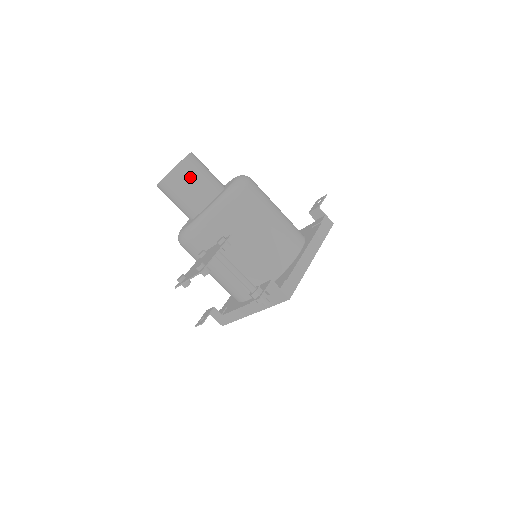
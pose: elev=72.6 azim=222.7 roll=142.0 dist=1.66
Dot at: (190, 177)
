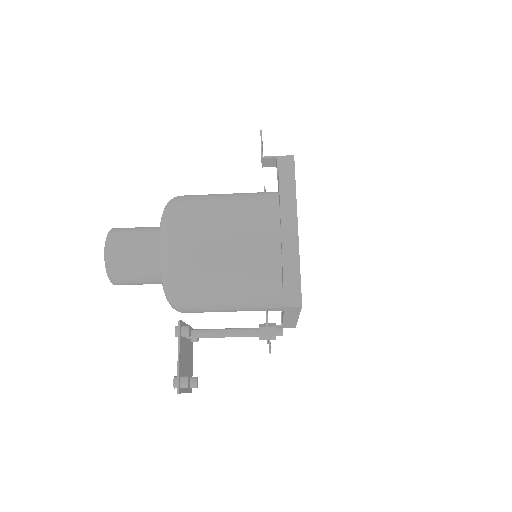
Dot at: (125, 262)
